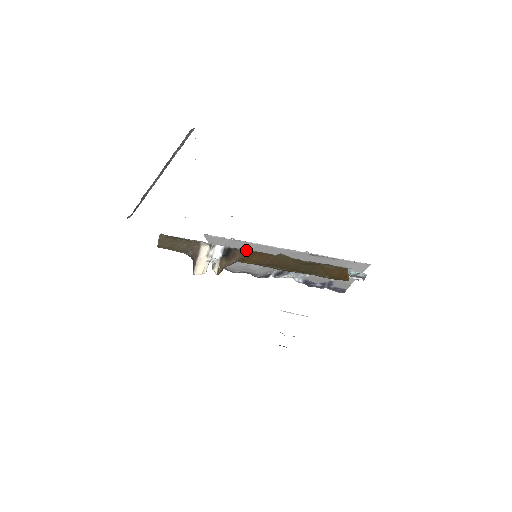
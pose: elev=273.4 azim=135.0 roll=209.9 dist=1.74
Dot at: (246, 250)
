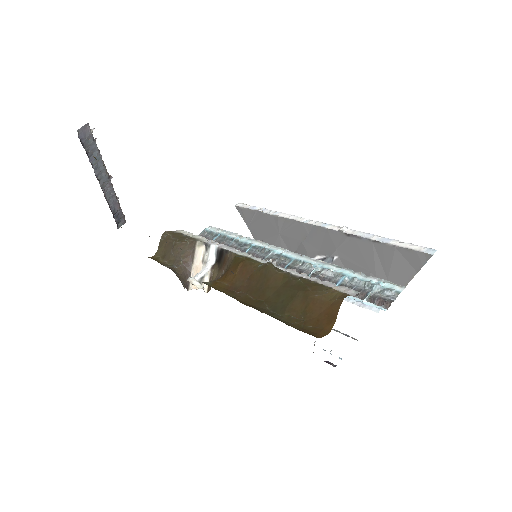
Dot at: (236, 254)
